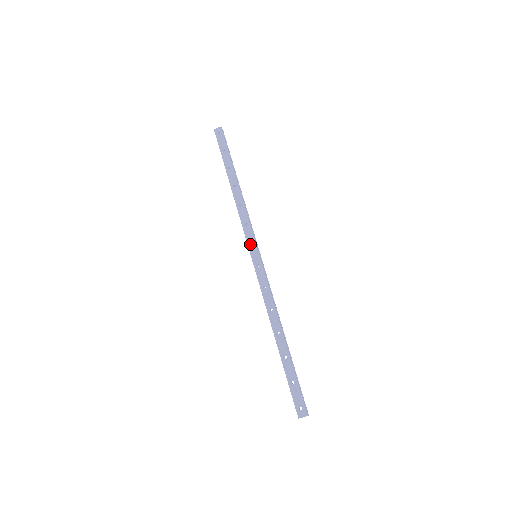
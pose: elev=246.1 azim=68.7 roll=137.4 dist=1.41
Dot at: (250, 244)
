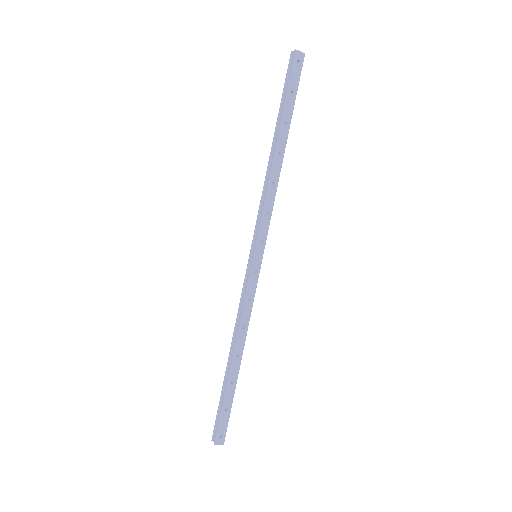
Dot at: (260, 241)
